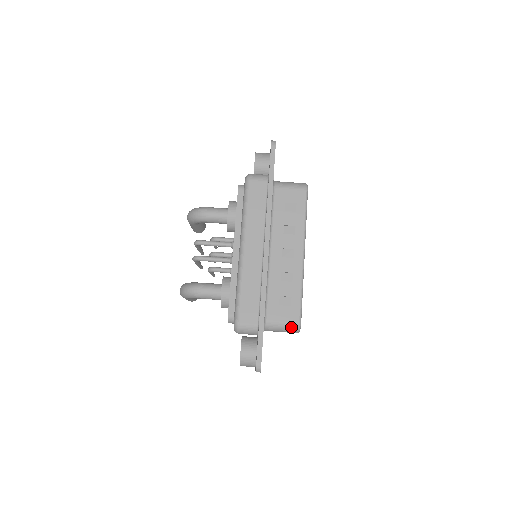
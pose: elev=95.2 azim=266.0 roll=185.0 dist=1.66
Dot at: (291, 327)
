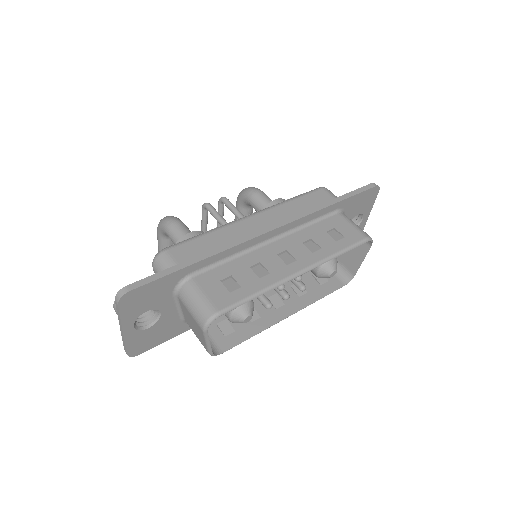
Dot at: (204, 309)
